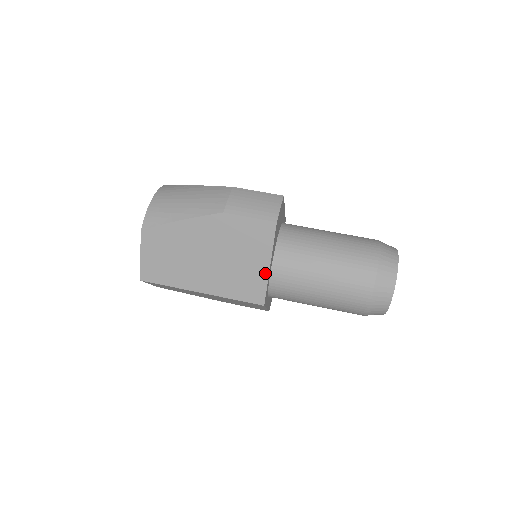
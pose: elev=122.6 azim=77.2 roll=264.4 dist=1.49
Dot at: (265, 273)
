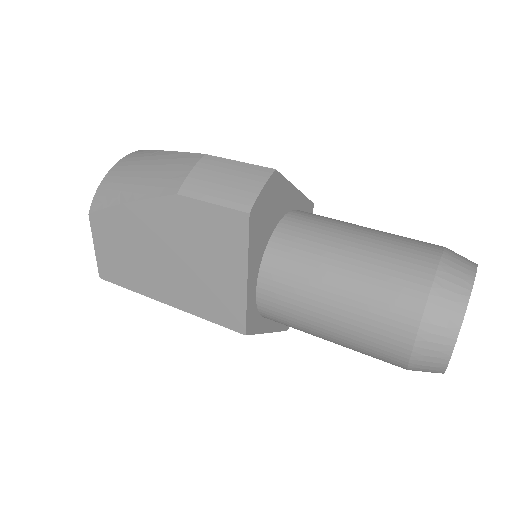
Dot at: (242, 289)
